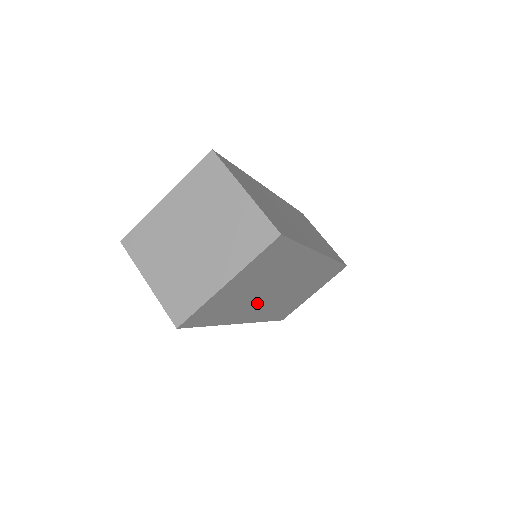
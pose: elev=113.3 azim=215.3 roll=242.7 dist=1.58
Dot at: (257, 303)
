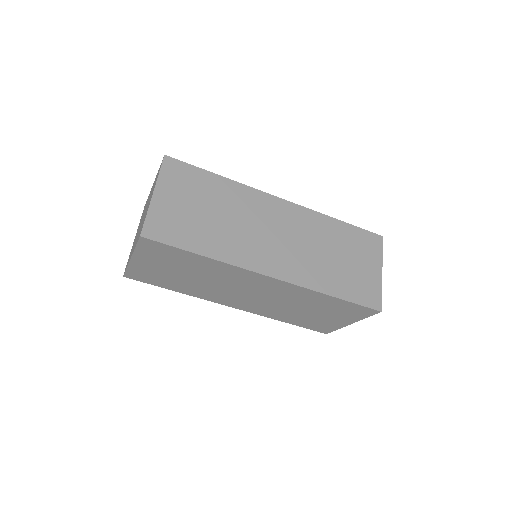
Dot at: (222, 293)
